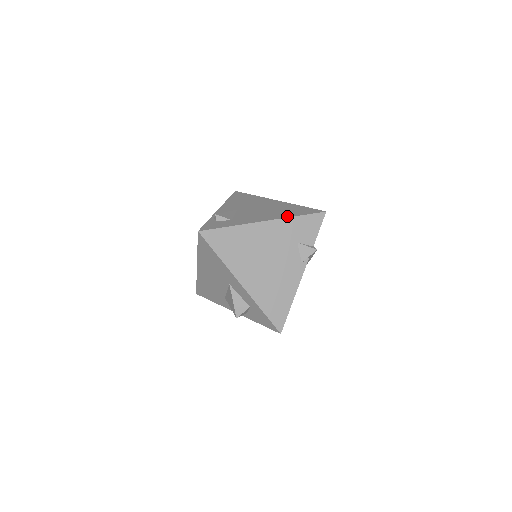
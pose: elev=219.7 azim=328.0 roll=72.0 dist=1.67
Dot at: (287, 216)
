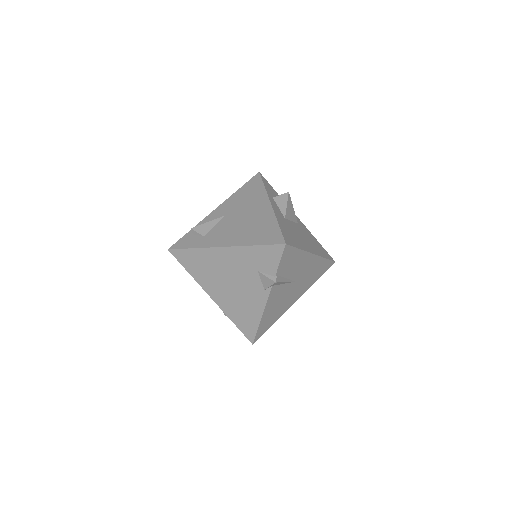
Dot at: (245, 243)
